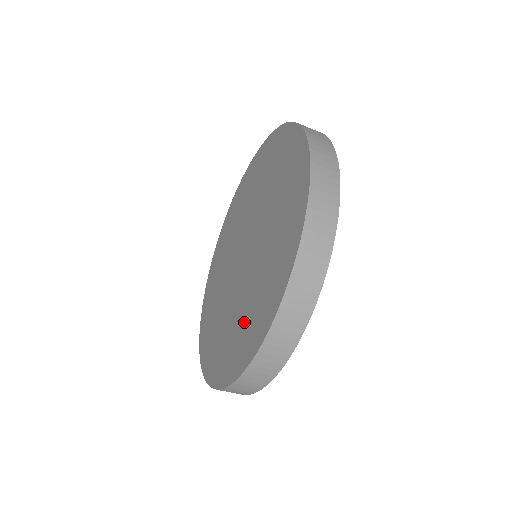
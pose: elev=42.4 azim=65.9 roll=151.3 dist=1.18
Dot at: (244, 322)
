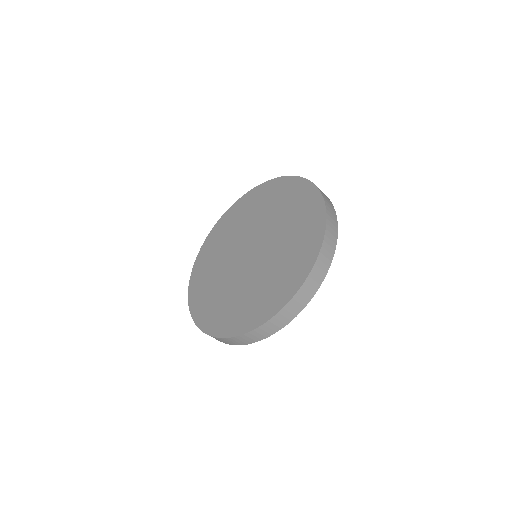
Dot at: (225, 305)
